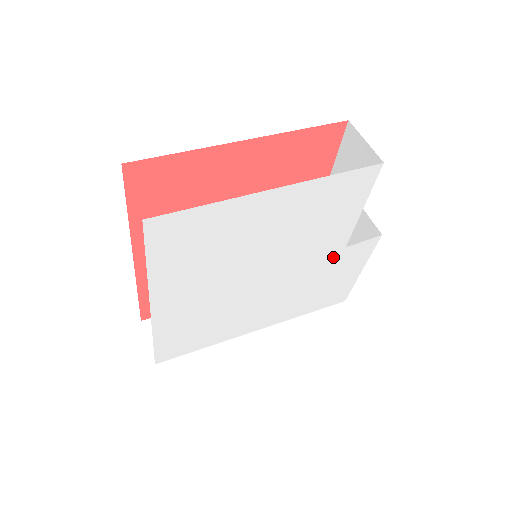
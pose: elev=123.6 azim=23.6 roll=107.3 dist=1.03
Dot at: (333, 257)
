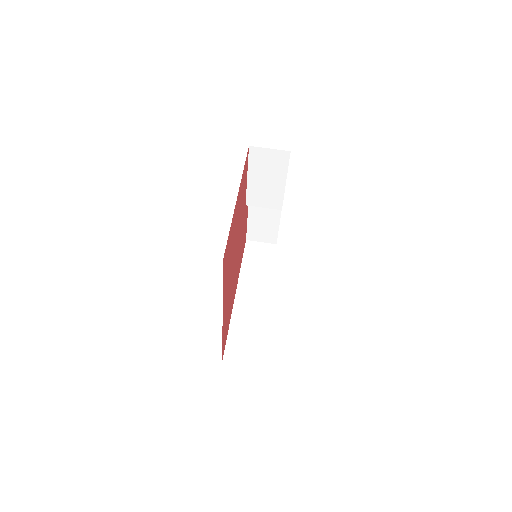
Dot at: occluded
